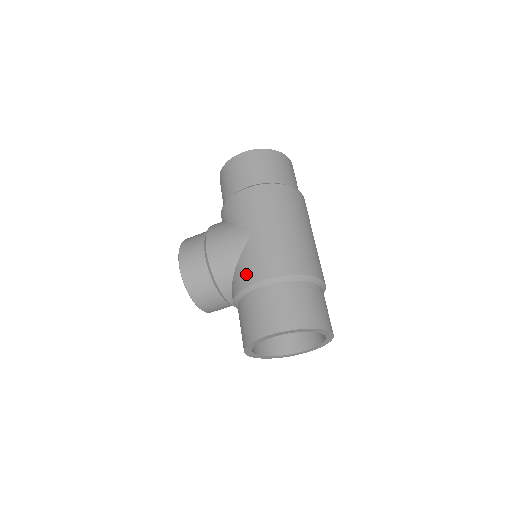
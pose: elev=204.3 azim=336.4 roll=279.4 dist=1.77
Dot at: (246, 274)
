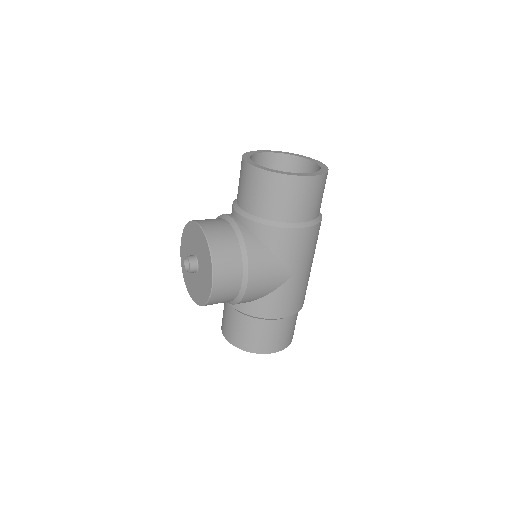
Dot at: (274, 309)
